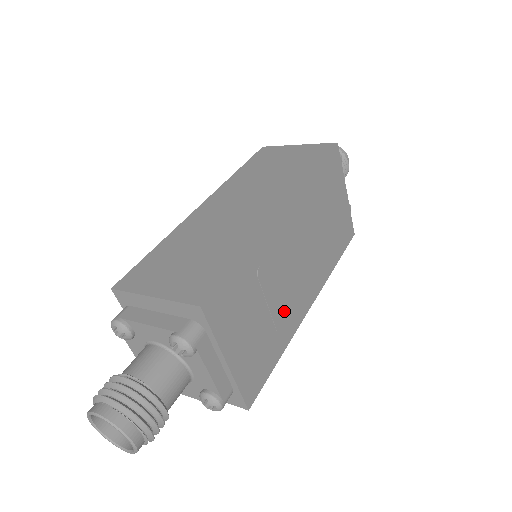
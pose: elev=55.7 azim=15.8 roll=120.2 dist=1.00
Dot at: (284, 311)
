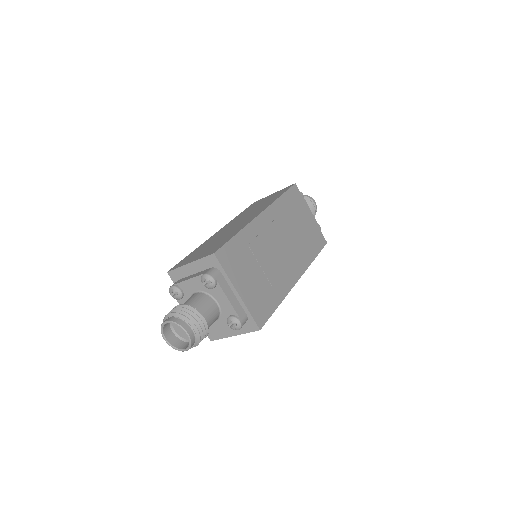
Dot at: (275, 276)
